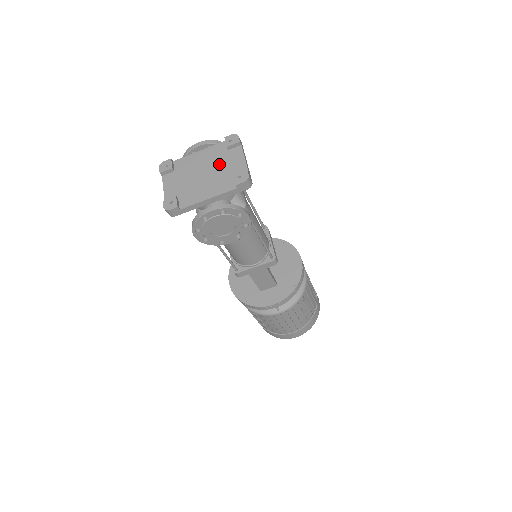
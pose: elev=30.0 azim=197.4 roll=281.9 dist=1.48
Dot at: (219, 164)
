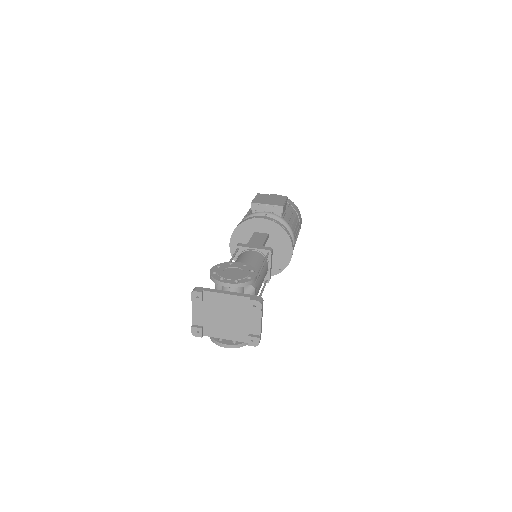
Dot at: (240, 316)
